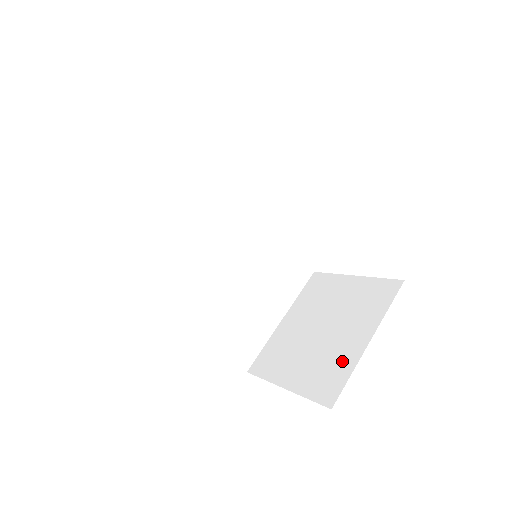
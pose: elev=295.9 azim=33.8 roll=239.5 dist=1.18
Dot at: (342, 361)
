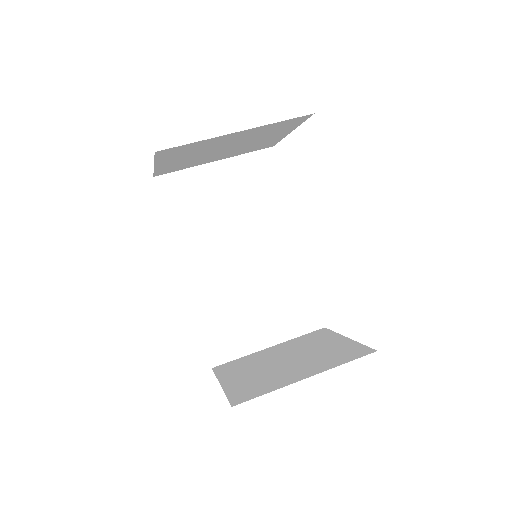
Dot at: (274, 382)
